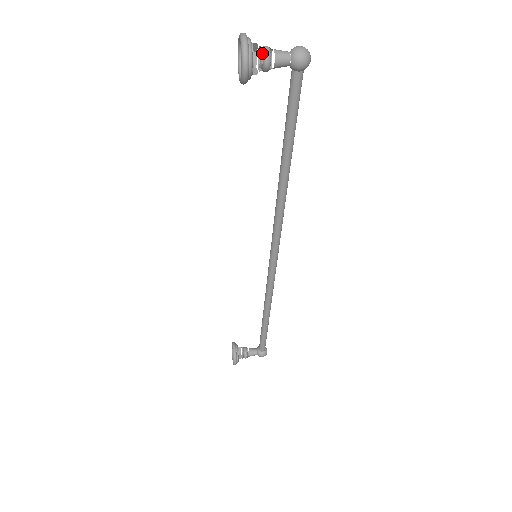
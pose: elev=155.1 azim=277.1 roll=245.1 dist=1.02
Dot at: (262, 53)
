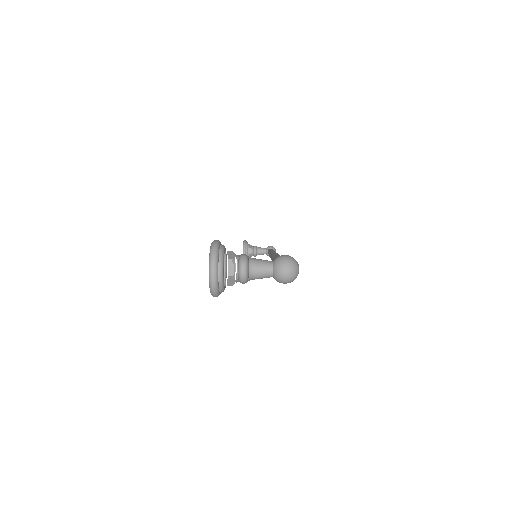
Dot at: (239, 264)
